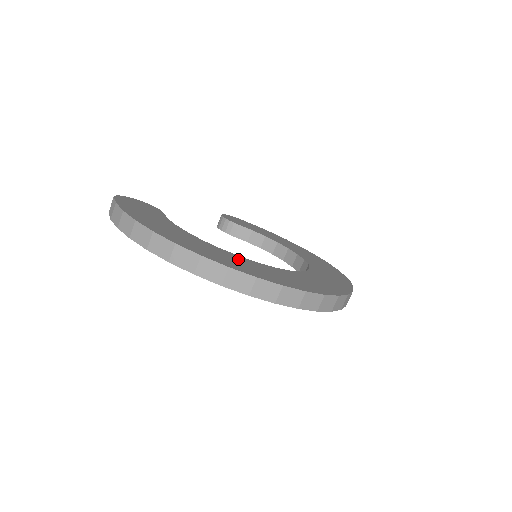
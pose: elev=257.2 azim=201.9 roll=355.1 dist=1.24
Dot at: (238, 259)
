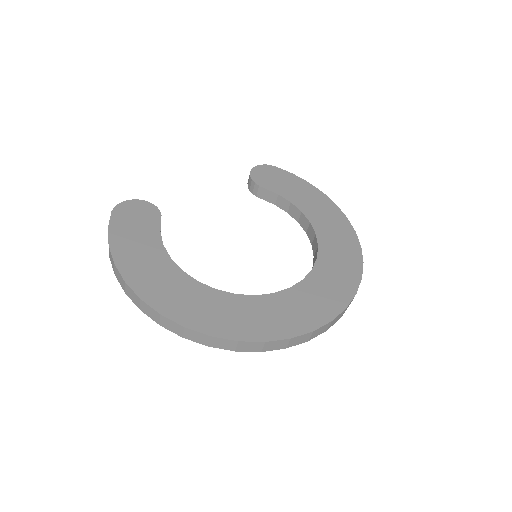
Dot at: (208, 299)
